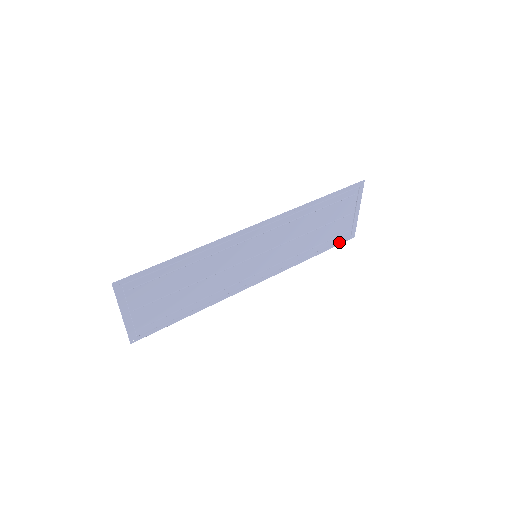
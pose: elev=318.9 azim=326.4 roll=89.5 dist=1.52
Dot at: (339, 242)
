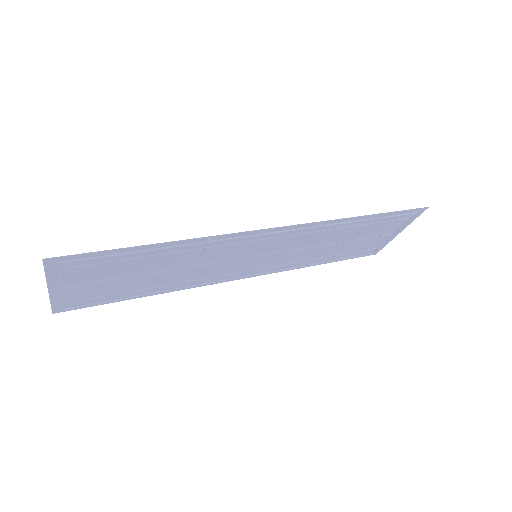
Dot at: (357, 256)
